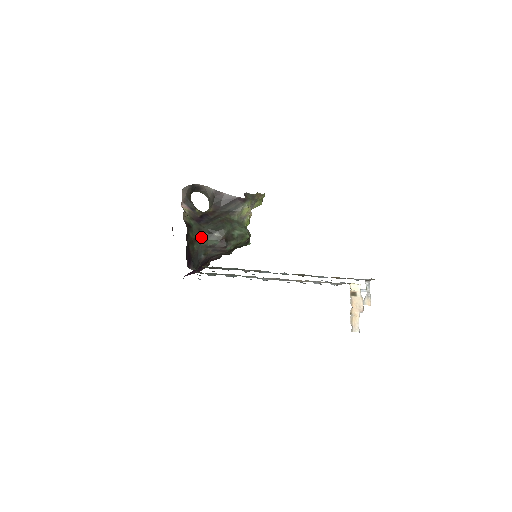
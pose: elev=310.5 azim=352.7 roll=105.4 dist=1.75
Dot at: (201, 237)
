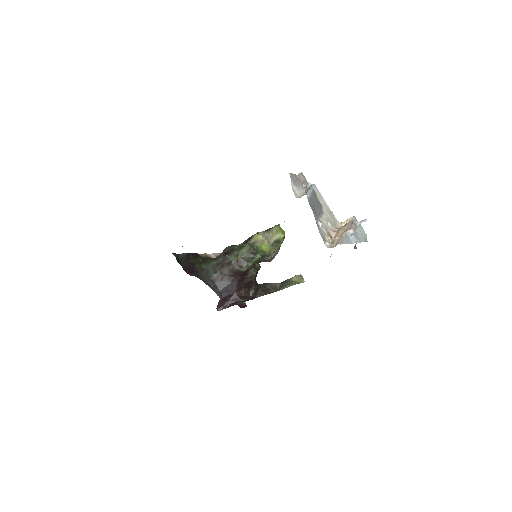
Dot at: (211, 260)
